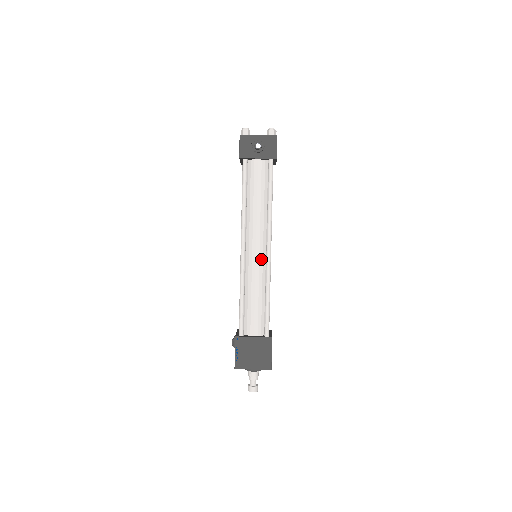
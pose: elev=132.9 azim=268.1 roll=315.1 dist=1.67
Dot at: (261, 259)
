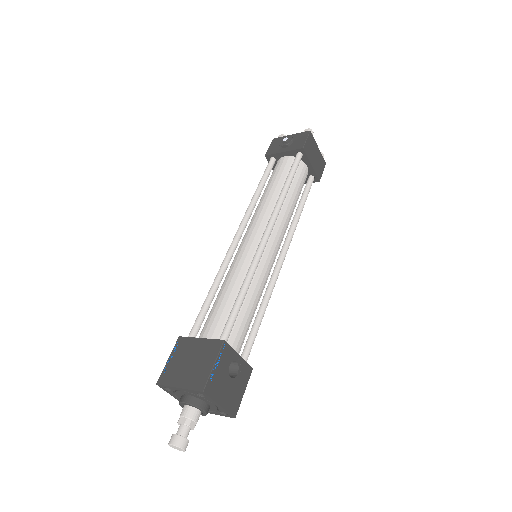
Dot at: (253, 247)
